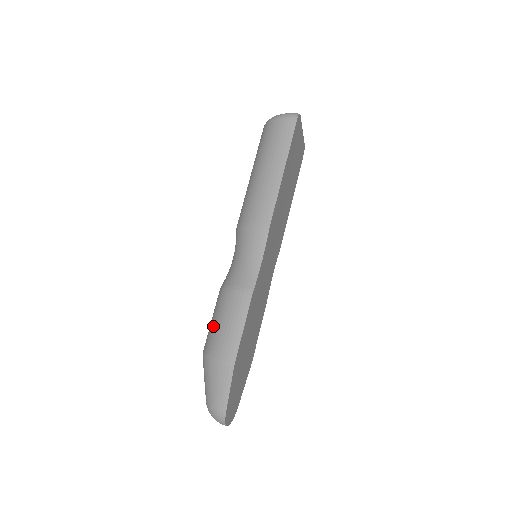
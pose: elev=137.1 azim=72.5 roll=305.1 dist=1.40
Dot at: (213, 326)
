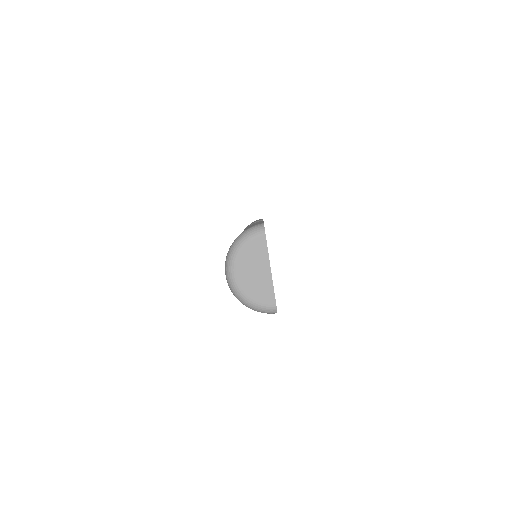
Dot at: occluded
